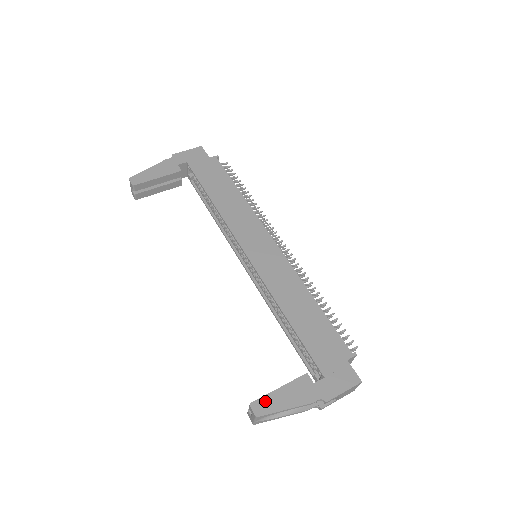
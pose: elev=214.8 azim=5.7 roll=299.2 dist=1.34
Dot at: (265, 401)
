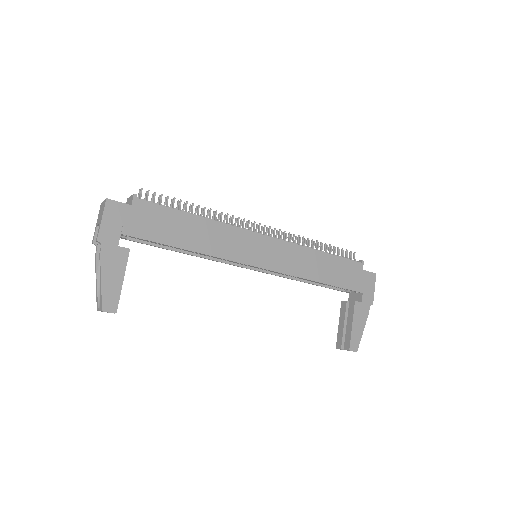
Dot at: (353, 340)
